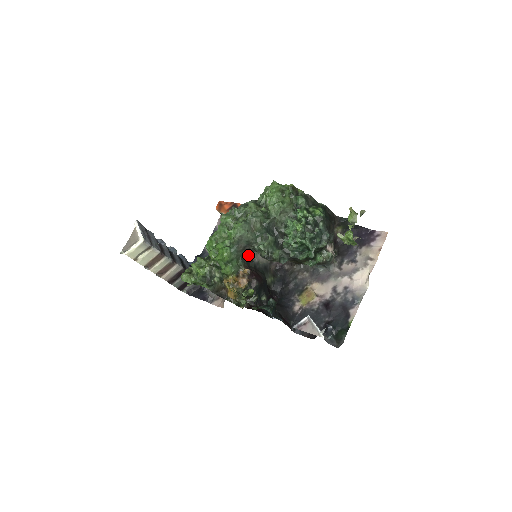
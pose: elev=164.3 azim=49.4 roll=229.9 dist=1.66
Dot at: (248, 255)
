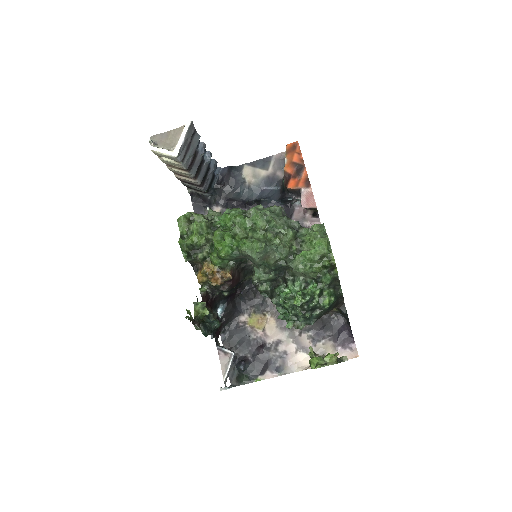
Dot at: occluded
